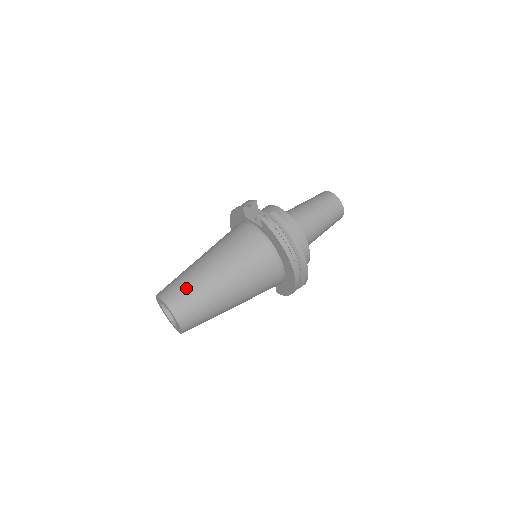
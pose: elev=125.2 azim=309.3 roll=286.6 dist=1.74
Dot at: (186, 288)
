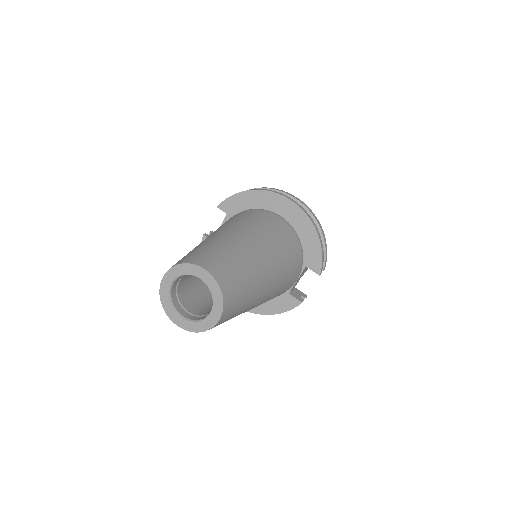
Dot at: occluded
